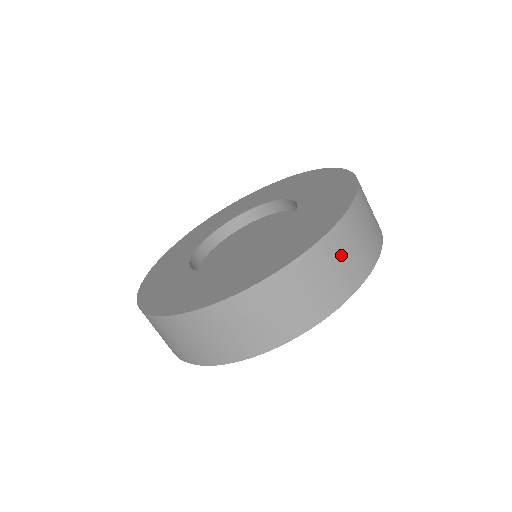
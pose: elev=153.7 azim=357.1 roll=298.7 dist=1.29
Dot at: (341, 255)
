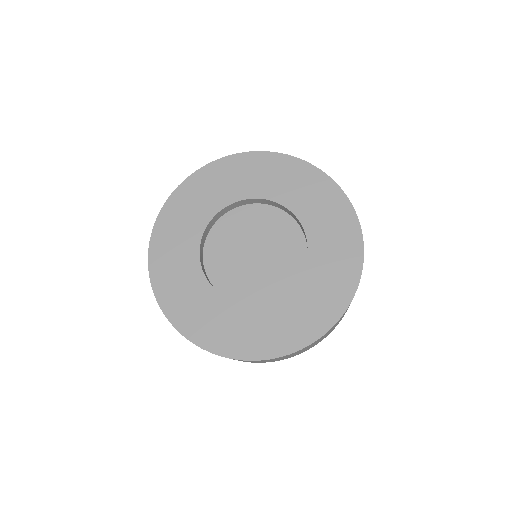
Dot at: (270, 360)
